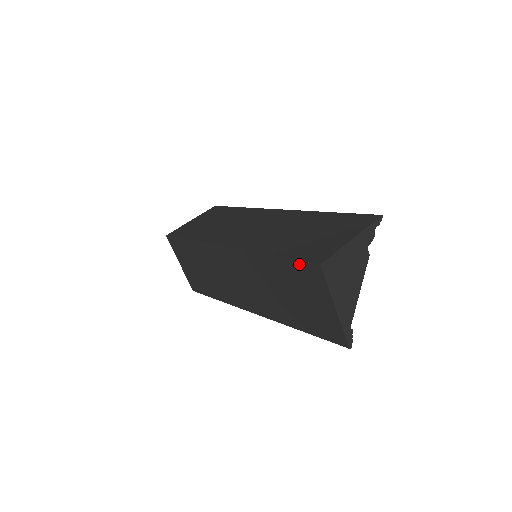
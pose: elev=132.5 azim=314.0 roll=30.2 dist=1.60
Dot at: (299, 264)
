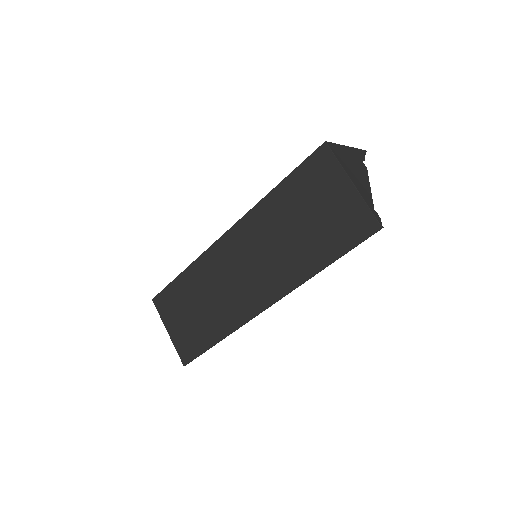
Dot at: (305, 165)
